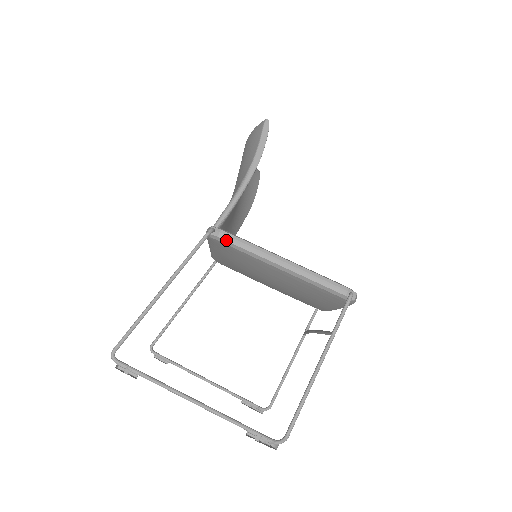
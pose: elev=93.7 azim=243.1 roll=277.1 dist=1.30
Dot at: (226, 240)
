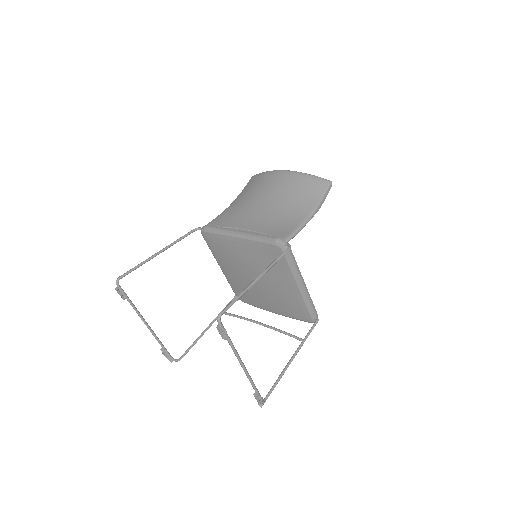
Dot at: (289, 255)
